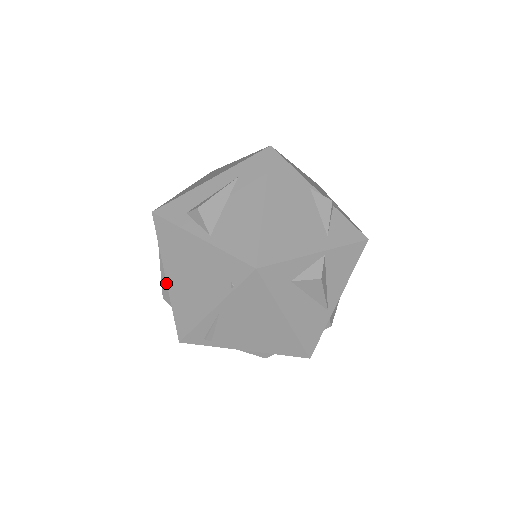
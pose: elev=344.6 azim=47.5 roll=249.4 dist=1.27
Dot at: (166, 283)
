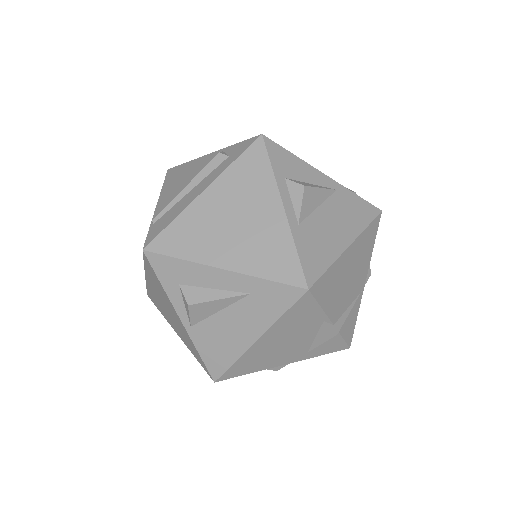
Dot at: occluded
